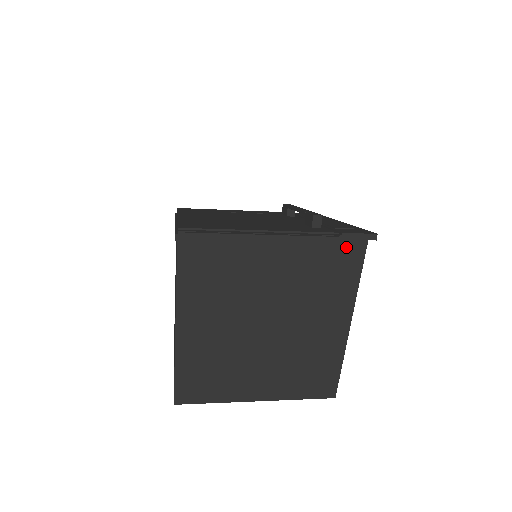
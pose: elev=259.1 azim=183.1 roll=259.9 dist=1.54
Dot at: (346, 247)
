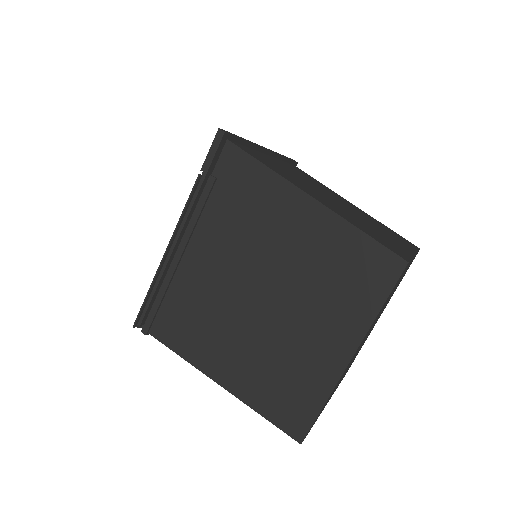
Dot at: (224, 169)
